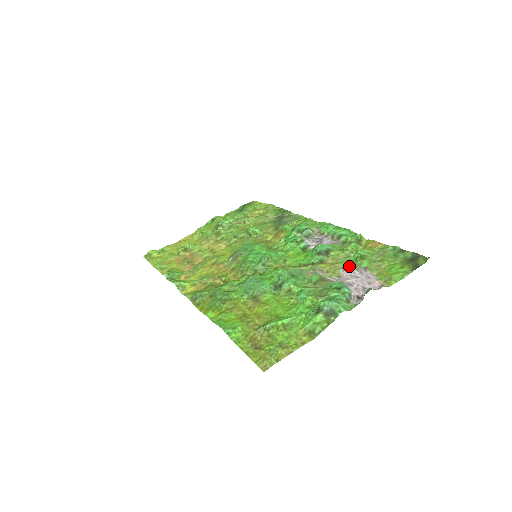
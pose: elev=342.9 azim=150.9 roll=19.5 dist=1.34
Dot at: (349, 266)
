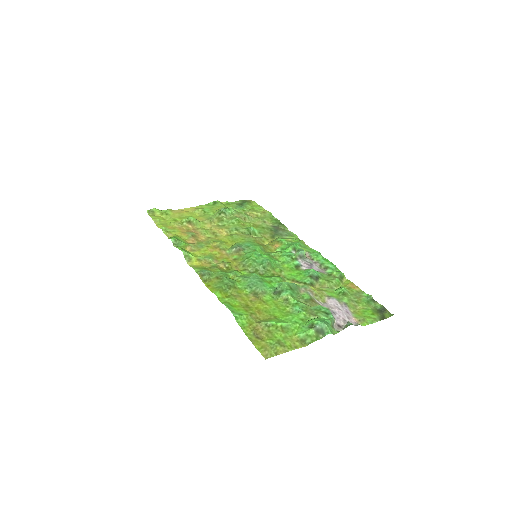
Dot at: (333, 297)
